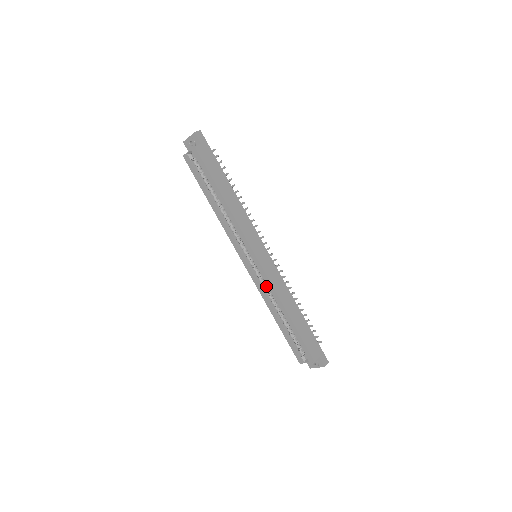
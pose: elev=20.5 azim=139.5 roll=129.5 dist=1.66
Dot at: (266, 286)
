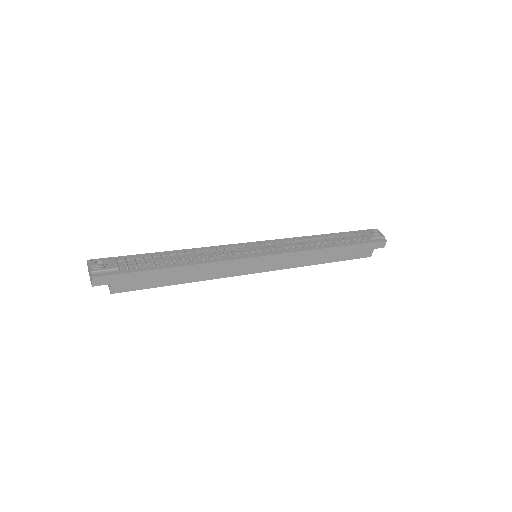
Dot at: occluded
